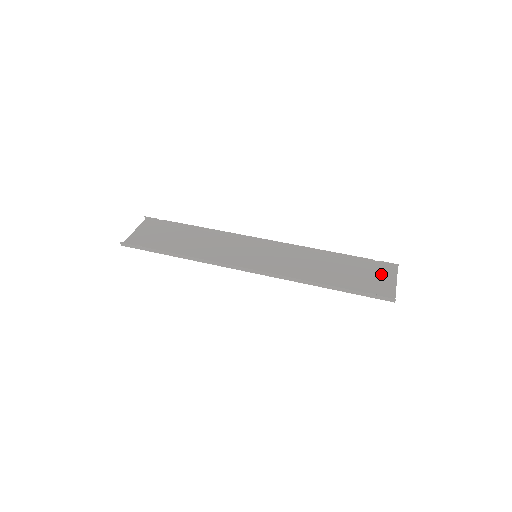
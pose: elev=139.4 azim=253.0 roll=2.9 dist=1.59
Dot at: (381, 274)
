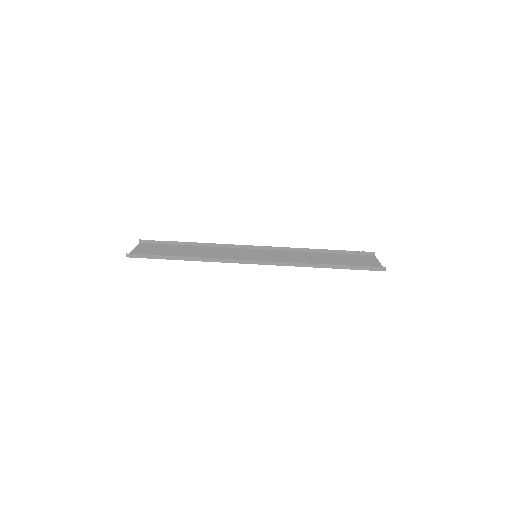
Dot at: (365, 259)
